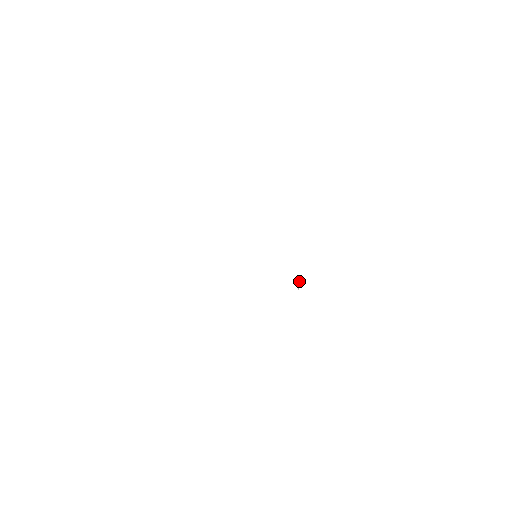
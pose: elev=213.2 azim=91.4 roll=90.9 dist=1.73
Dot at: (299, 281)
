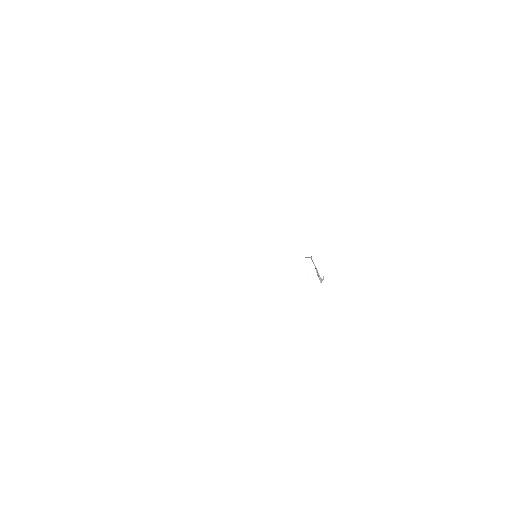
Dot at: occluded
